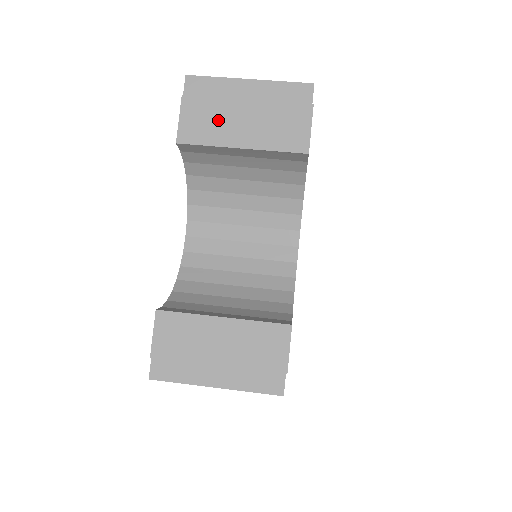
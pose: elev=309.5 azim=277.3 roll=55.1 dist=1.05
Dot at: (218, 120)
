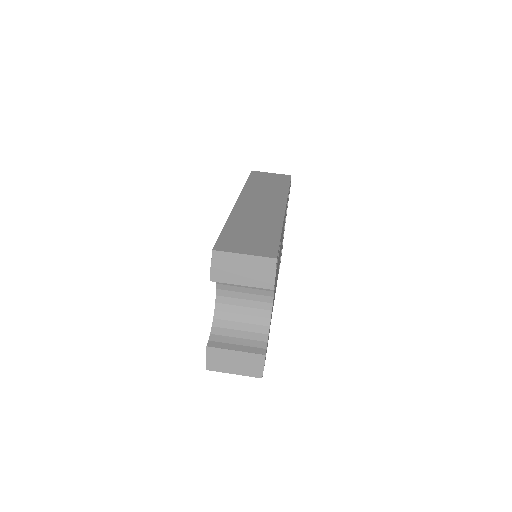
Dot at: (230, 272)
